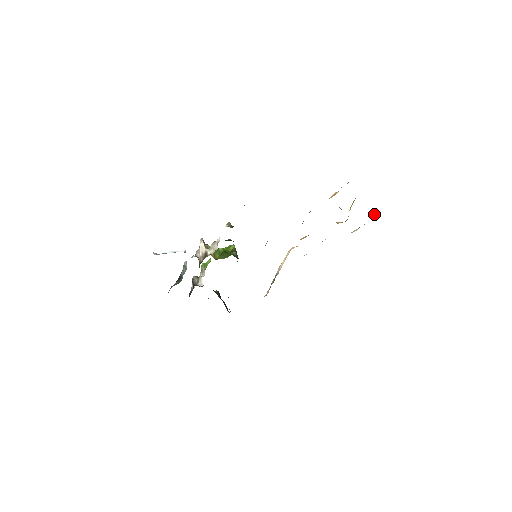
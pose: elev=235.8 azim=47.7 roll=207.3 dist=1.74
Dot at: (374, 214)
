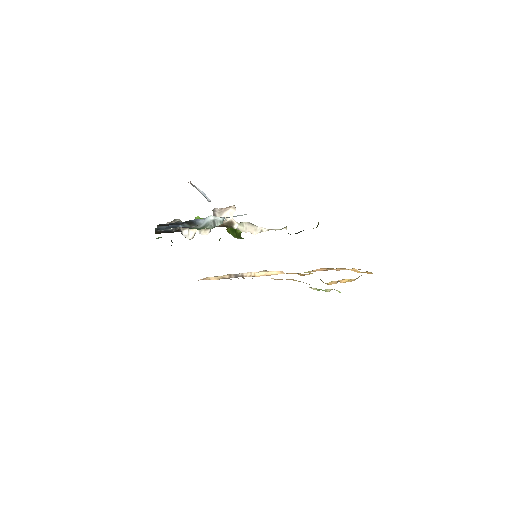
Dot at: (339, 291)
